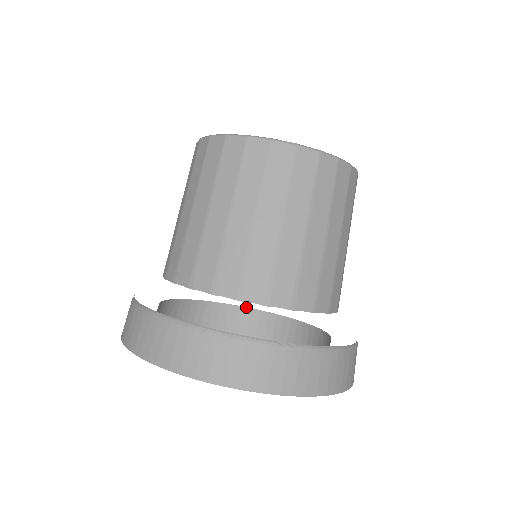
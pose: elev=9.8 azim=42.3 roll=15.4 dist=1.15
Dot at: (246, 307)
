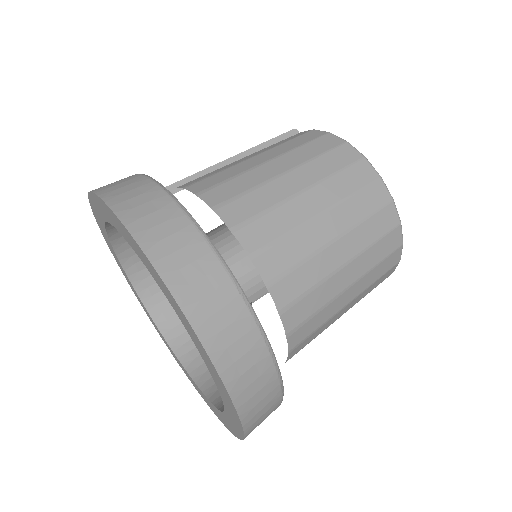
Dot at: occluded
